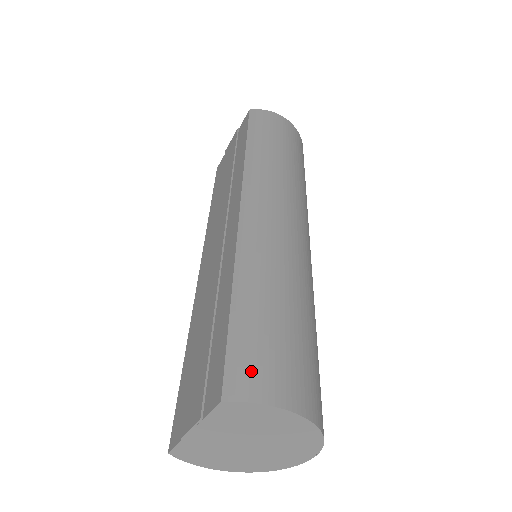
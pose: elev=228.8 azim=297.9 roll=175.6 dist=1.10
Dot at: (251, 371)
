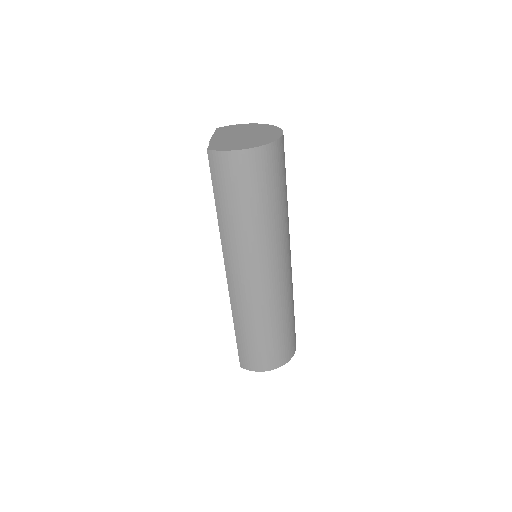
Dot at: (248, 361)
